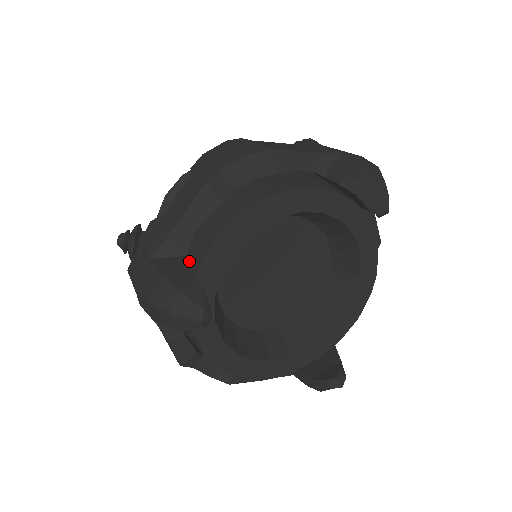
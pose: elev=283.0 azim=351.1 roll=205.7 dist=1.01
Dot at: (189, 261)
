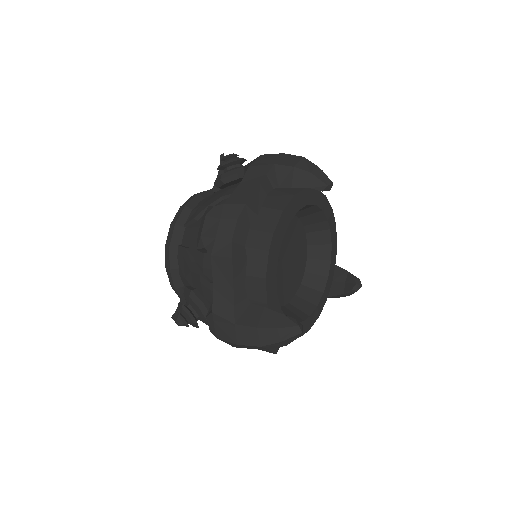
Dot at: (257, 305)
